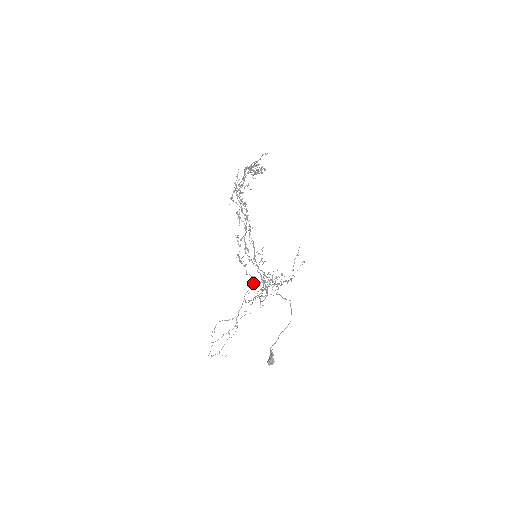
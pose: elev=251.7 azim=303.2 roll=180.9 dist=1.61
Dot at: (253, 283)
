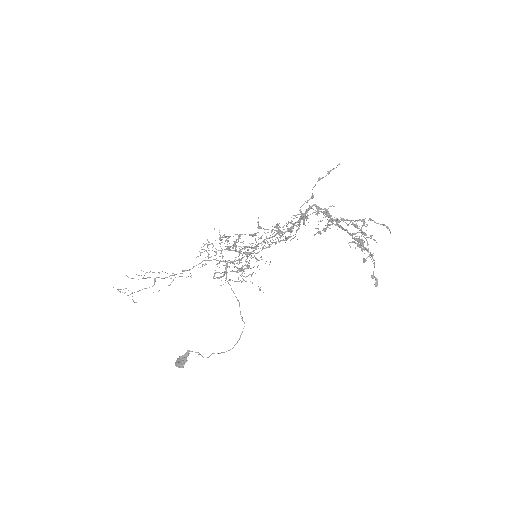
Dot at: occluded
